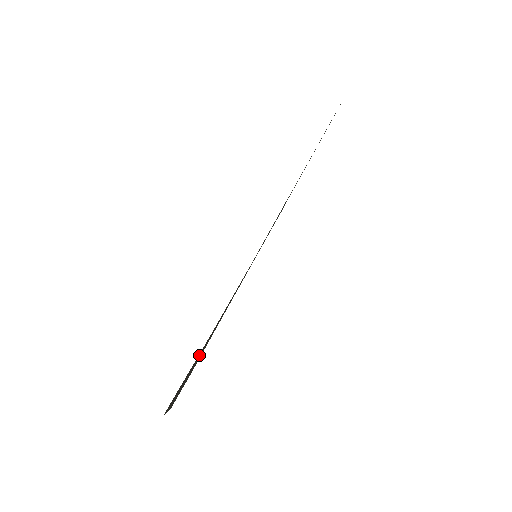
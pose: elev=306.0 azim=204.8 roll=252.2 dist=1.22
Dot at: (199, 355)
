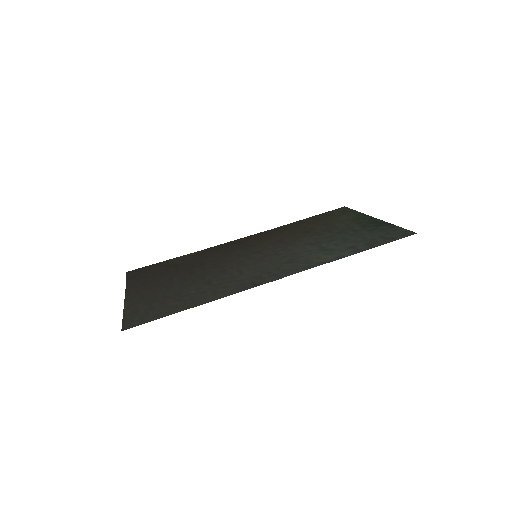
Dot at: (176, 261)
